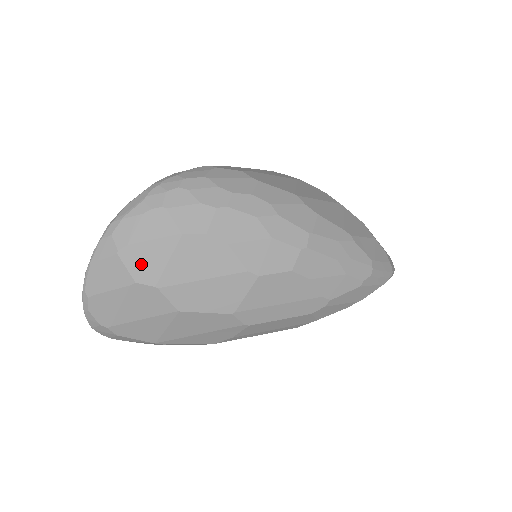
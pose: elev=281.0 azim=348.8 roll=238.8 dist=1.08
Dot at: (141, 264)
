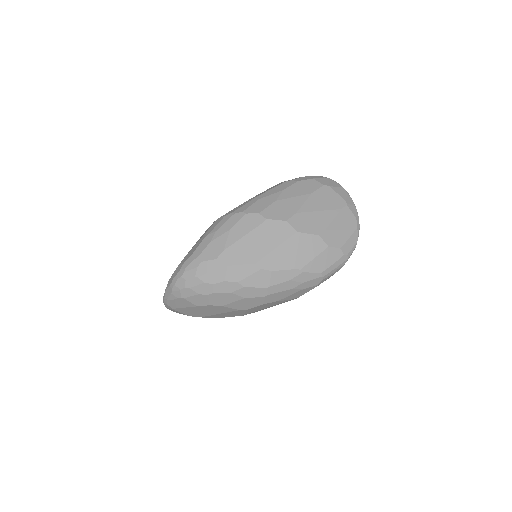
Dot at: (187, 312)
